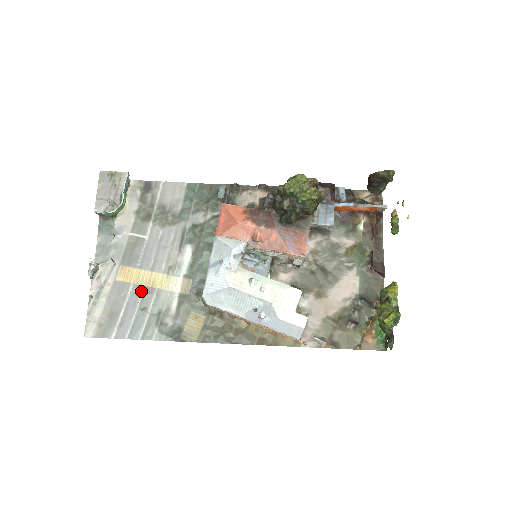
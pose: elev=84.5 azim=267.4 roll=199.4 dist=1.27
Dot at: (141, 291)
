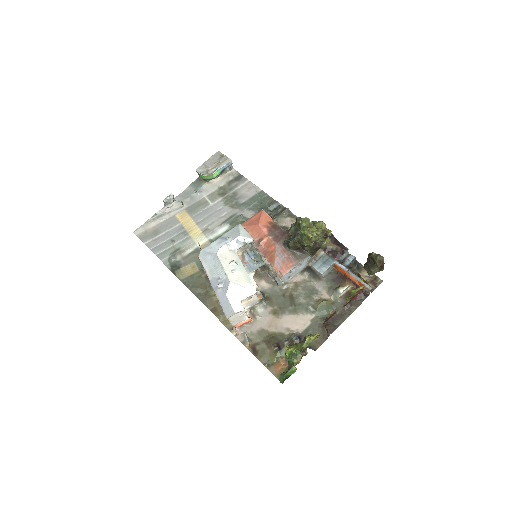
Dot at: (181, 230)
